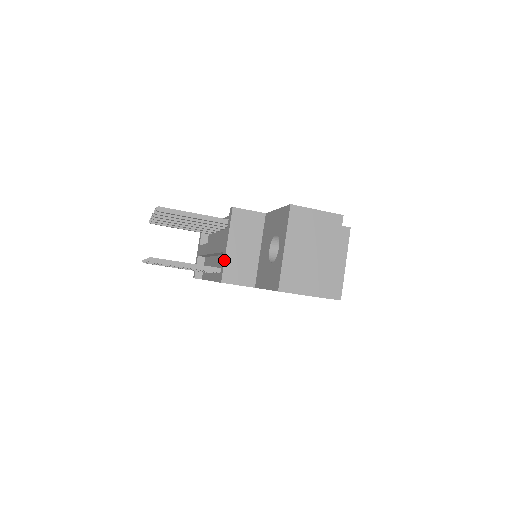
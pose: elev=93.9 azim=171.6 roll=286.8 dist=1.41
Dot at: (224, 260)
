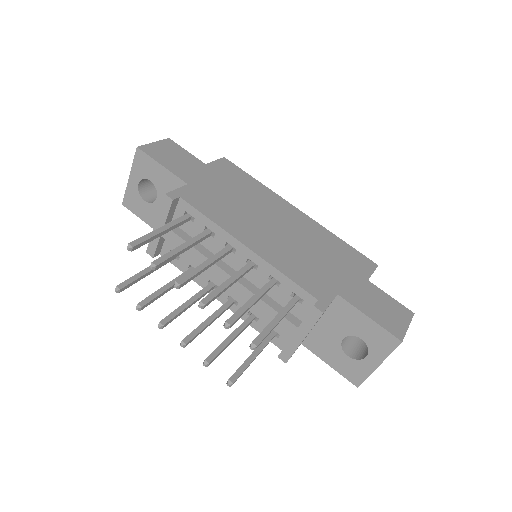
Dot at: occluded
